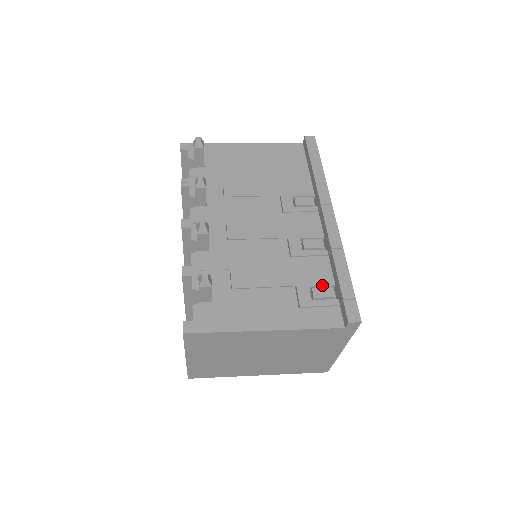
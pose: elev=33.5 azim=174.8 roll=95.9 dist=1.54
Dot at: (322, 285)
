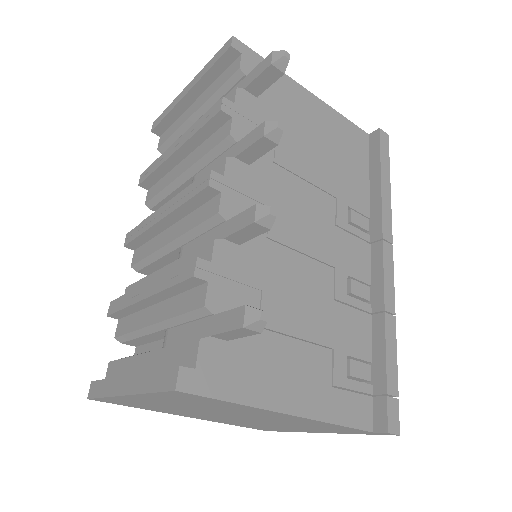
Dot at: (360, 358)
